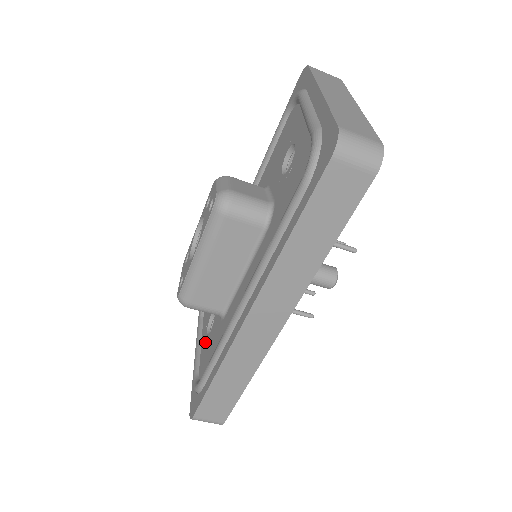
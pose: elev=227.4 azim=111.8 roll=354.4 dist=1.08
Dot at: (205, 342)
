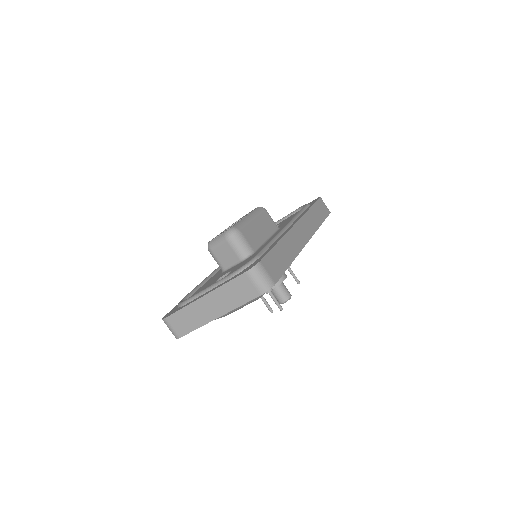
Dot at: occluded
